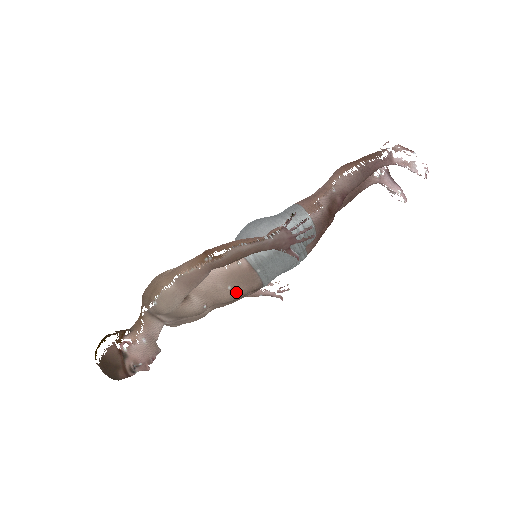
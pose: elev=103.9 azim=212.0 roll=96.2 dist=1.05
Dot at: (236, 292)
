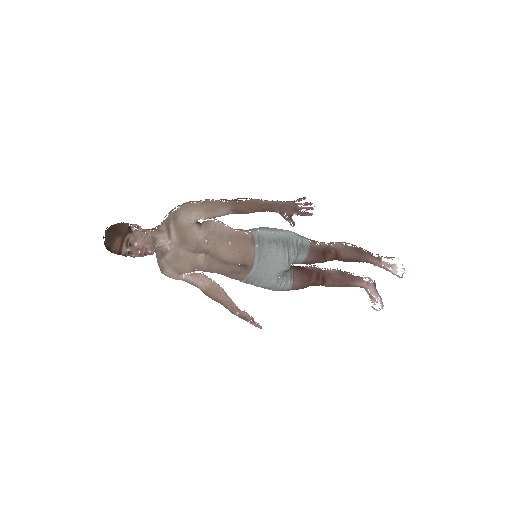
Dot at: (232, 251)
